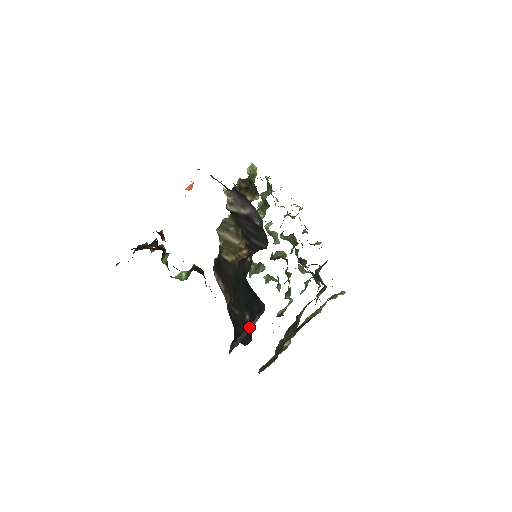
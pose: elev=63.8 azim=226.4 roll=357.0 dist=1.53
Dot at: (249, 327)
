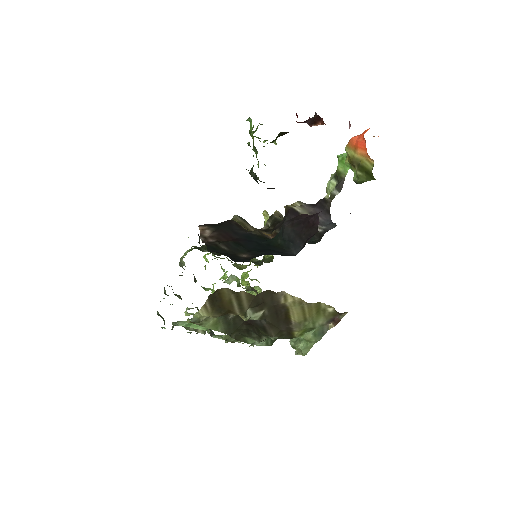
Dot at: occluded
